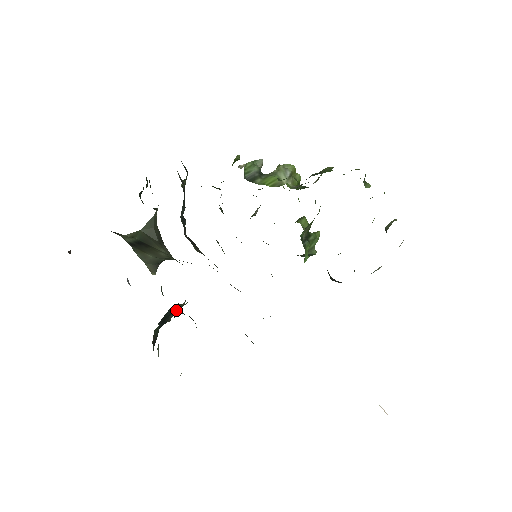
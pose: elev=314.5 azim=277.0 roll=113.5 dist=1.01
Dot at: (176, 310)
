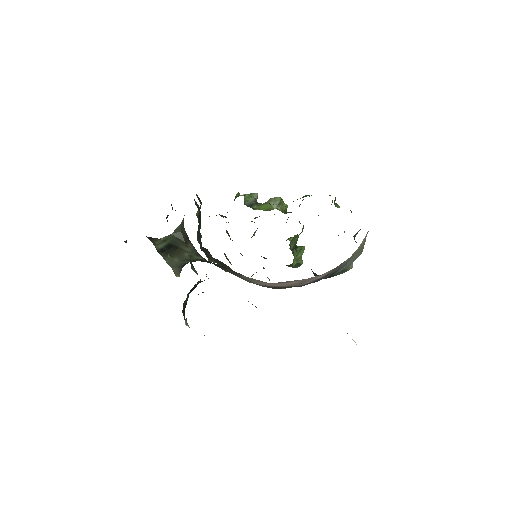
Dot at: (200, 282)
